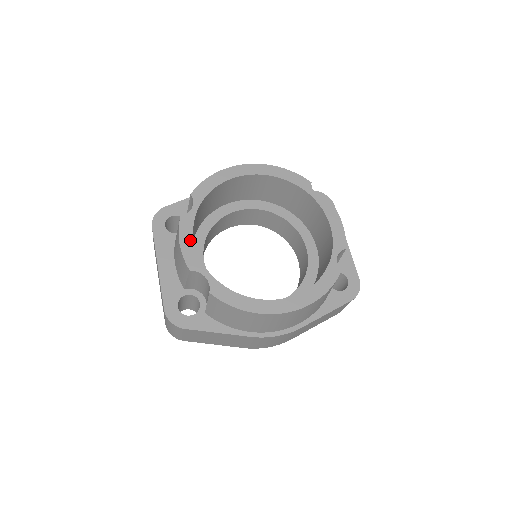
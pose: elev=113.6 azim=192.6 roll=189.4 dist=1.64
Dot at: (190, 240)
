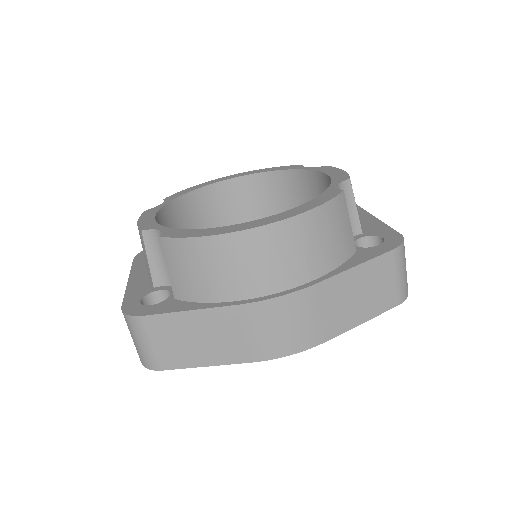
Dot at: (151, 217)
